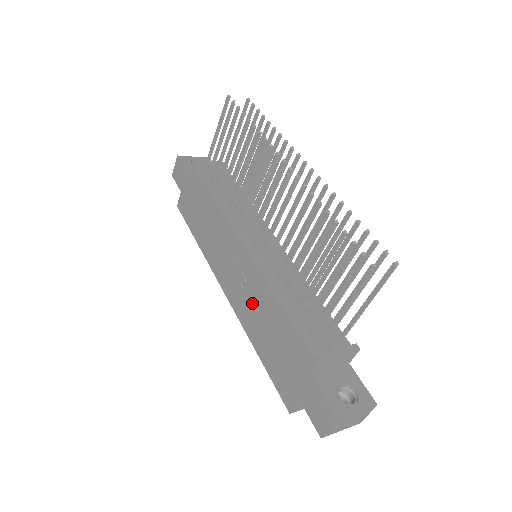
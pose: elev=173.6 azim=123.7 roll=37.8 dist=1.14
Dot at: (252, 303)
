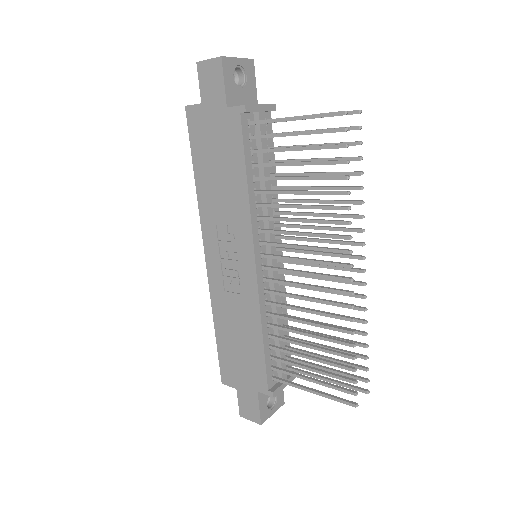
Dot at: (234, 305)
